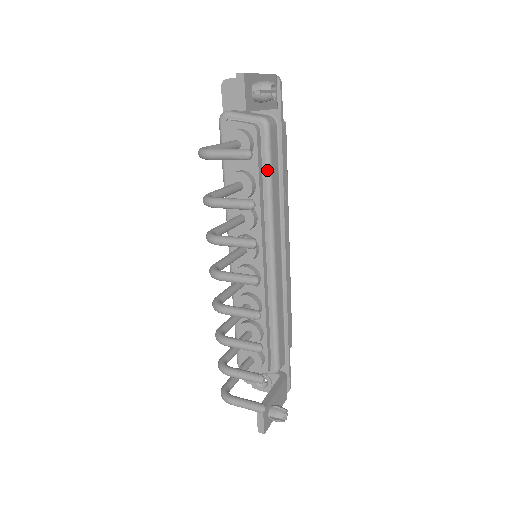
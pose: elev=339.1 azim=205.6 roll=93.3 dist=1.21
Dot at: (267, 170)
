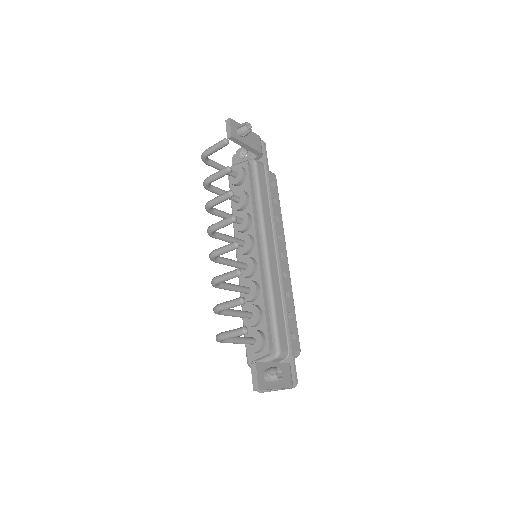
Dot at: (257, 187)
